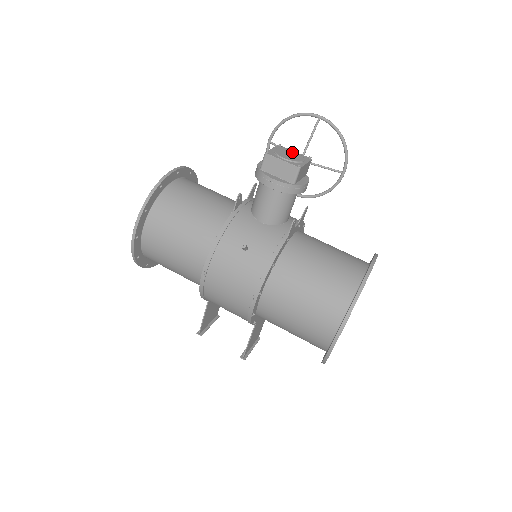
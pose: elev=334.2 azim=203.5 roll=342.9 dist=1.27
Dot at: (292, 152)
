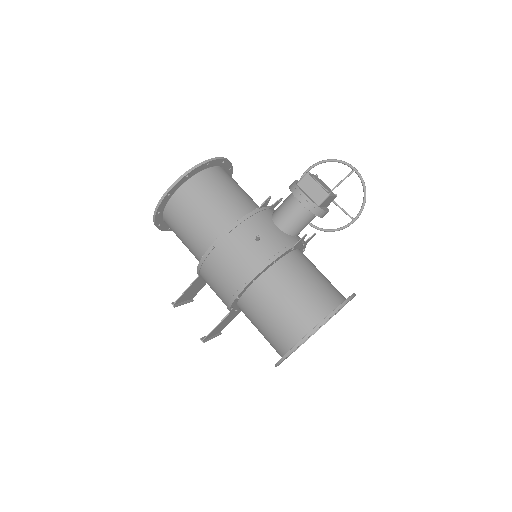
Dot at: (325, 184)
